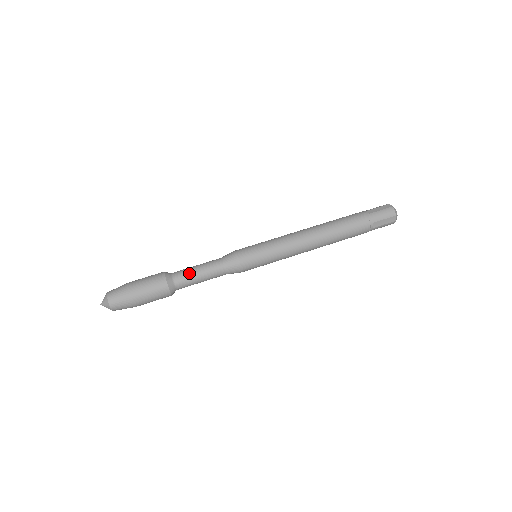
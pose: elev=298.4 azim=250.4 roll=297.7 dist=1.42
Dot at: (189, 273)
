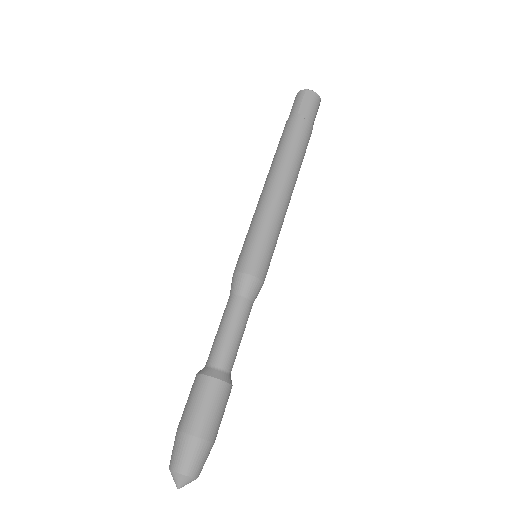
Dot at: (231, 346)
